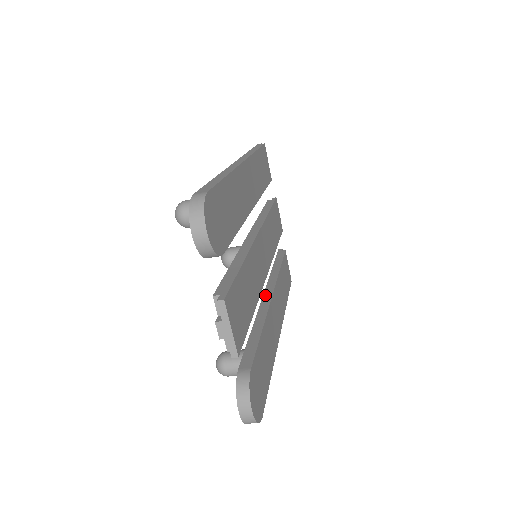
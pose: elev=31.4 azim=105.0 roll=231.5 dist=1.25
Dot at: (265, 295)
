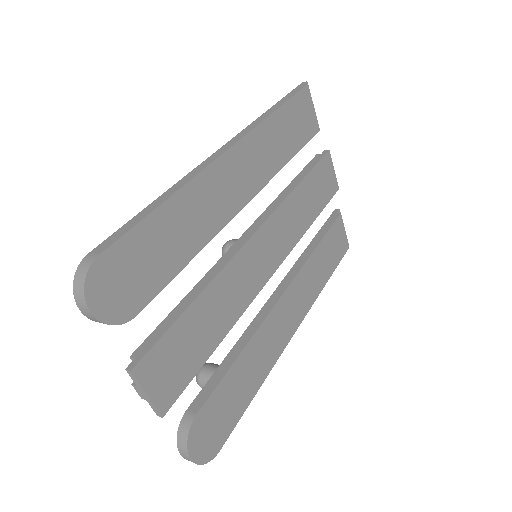
Dot at: (275, 293)
